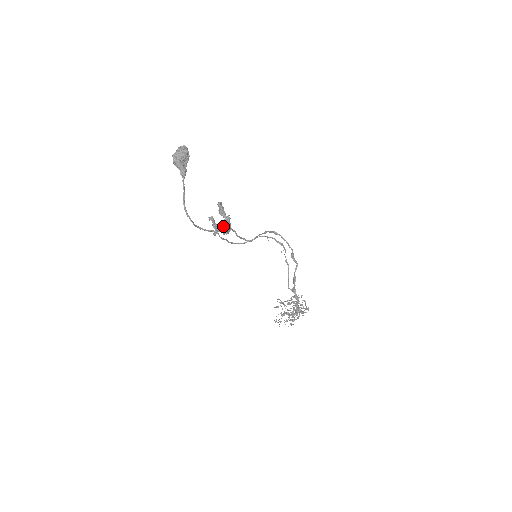
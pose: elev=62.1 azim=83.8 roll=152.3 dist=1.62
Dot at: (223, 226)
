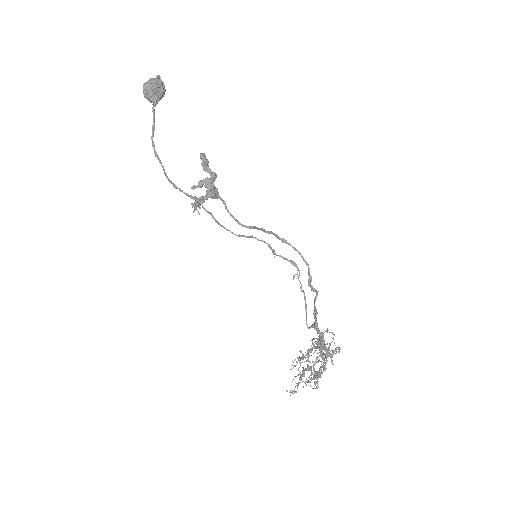
Dot at: (206, 179)
